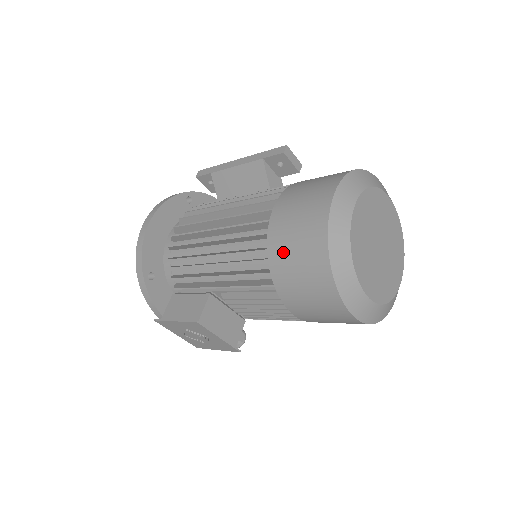
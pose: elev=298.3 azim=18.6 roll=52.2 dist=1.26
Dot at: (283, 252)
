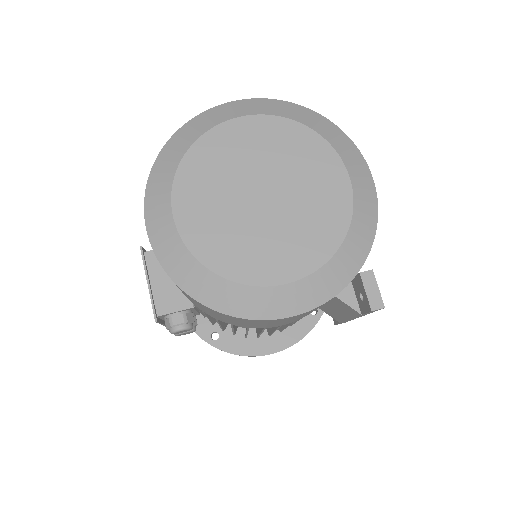
Dot at: occluded
